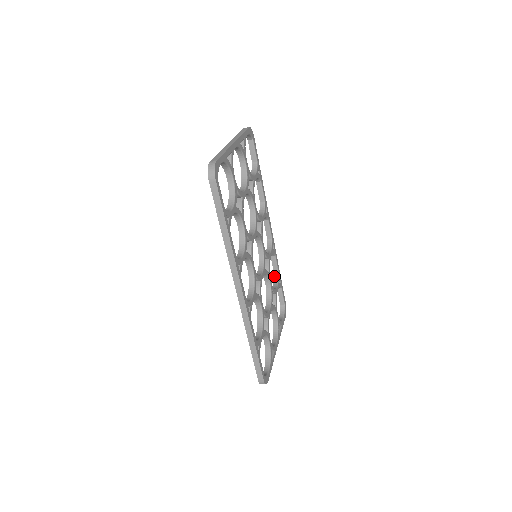
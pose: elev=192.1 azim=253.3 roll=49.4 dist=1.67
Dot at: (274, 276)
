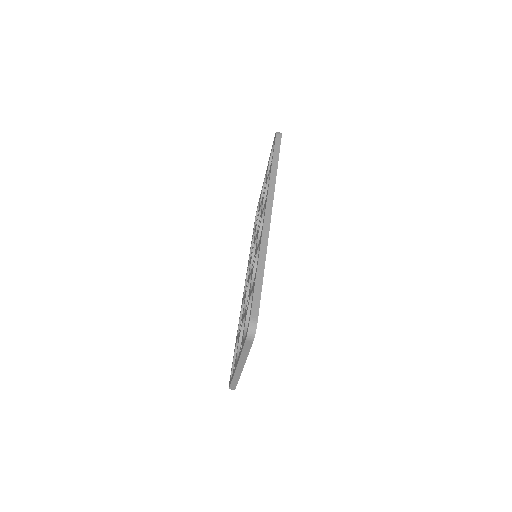
Dot at: (237, 335)
